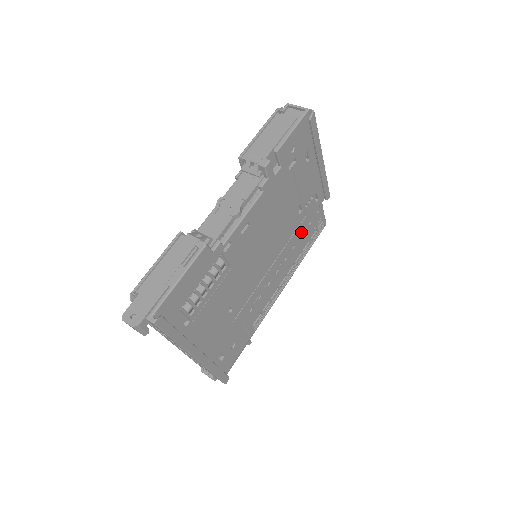
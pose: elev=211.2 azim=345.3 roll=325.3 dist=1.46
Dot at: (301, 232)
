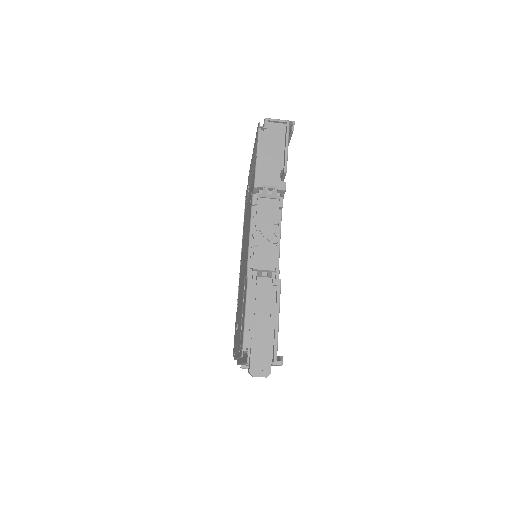
Dot at: occluded
